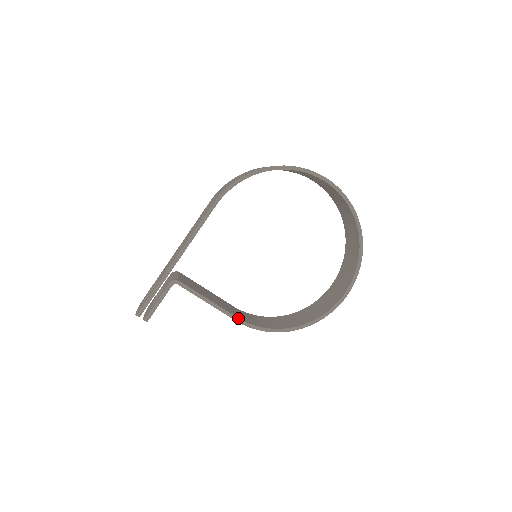
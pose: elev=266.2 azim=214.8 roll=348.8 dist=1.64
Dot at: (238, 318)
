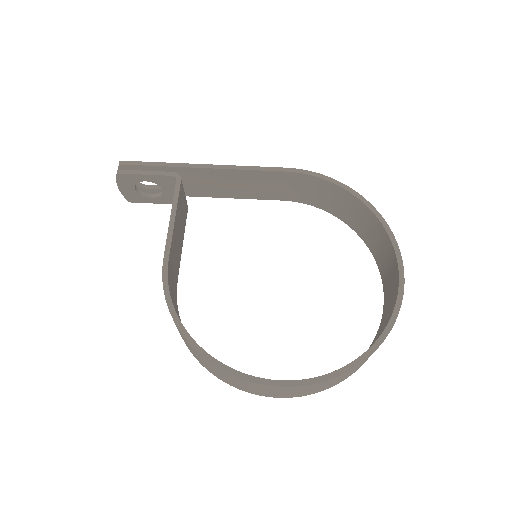
Dot at: (168, 260)
